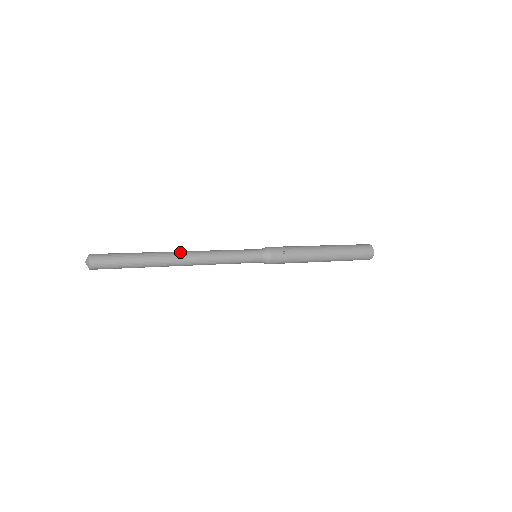
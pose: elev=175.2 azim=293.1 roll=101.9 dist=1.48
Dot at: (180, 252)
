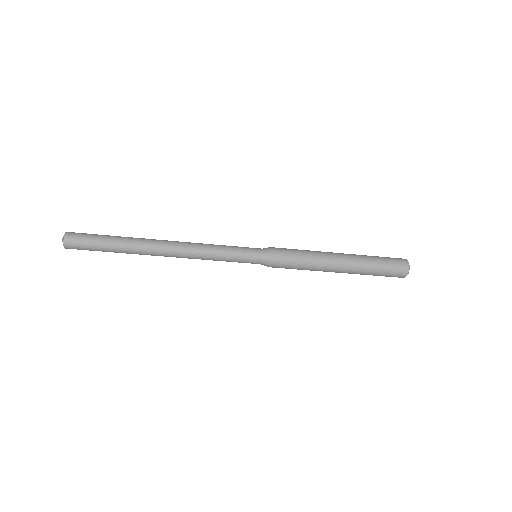
Dot at: occluded
